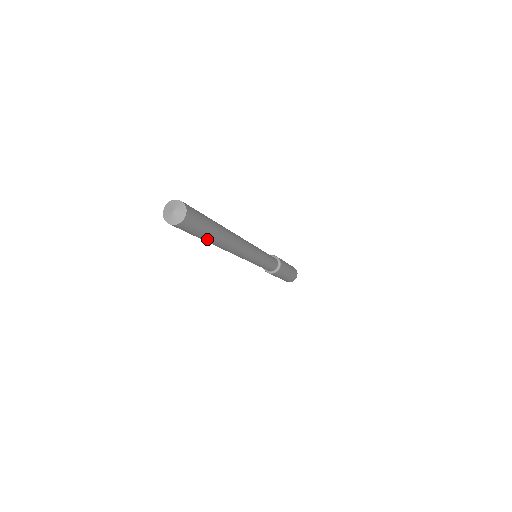
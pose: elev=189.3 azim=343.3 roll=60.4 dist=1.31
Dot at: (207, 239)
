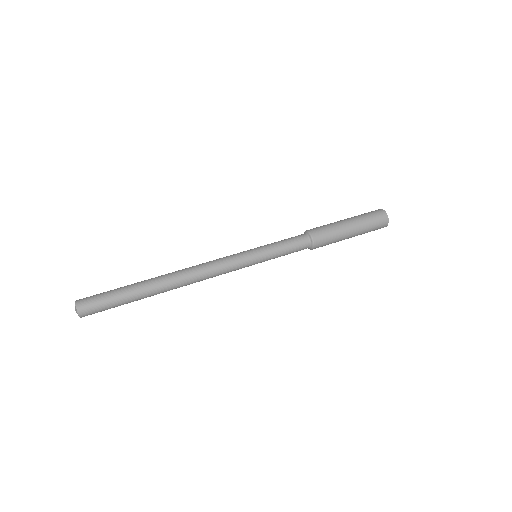
Dot at: occluded
